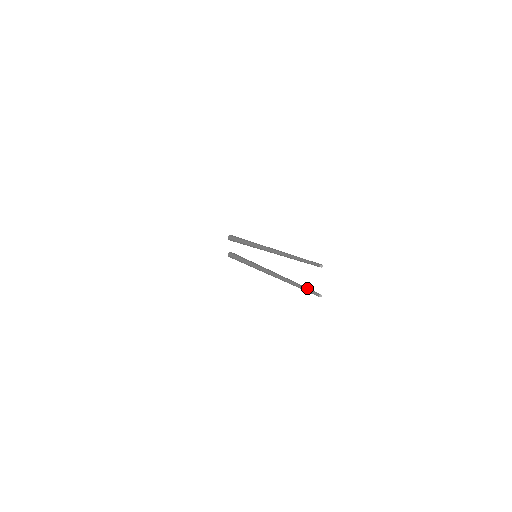
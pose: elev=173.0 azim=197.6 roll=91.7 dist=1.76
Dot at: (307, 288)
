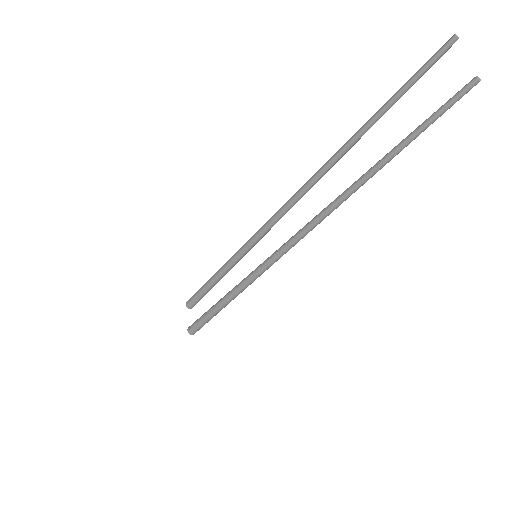
Dot at: occluded
